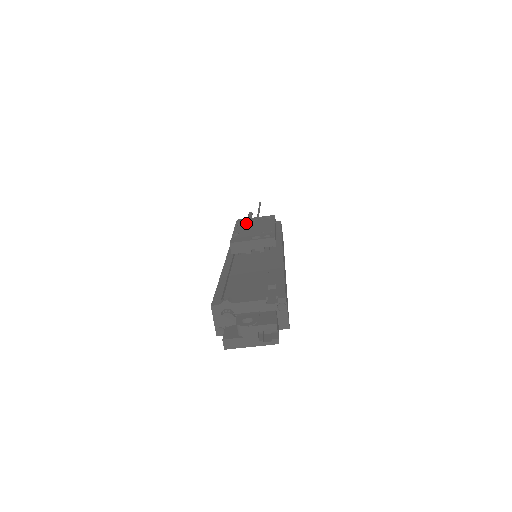
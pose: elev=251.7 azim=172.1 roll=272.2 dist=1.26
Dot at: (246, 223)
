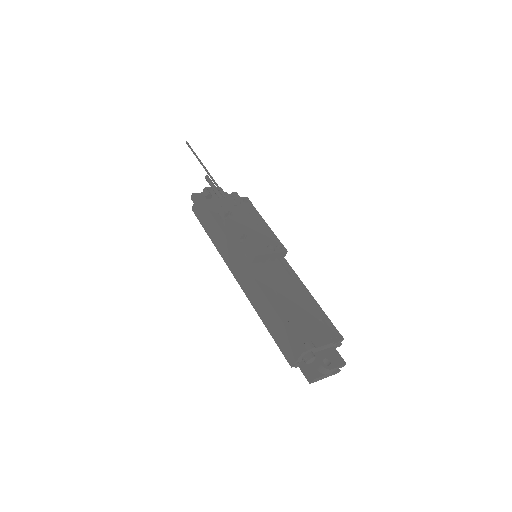
Dot at: (234, 210)
